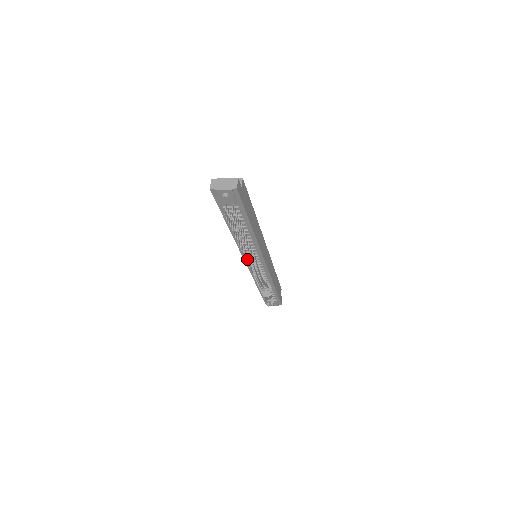
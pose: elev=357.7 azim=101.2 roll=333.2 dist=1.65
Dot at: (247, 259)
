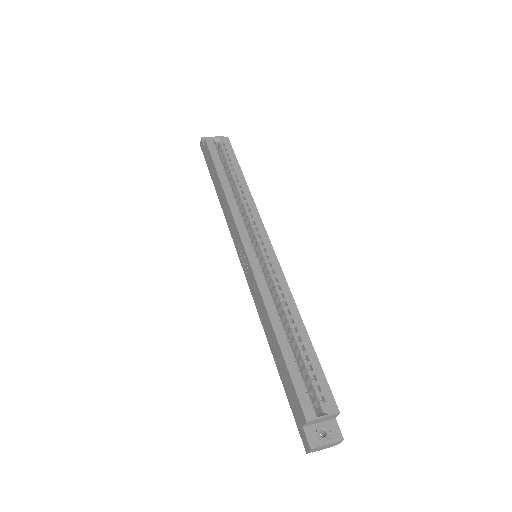
Dot at: occluded
